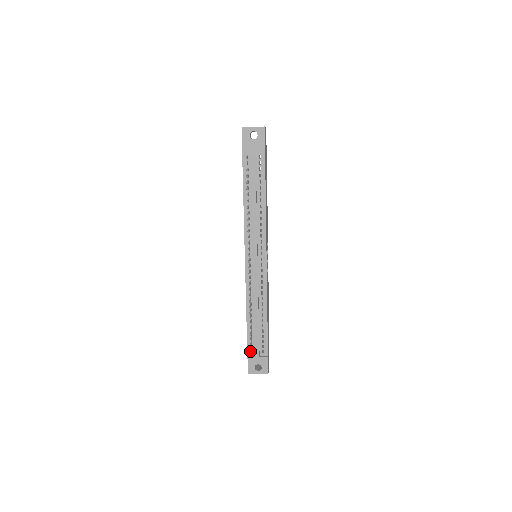
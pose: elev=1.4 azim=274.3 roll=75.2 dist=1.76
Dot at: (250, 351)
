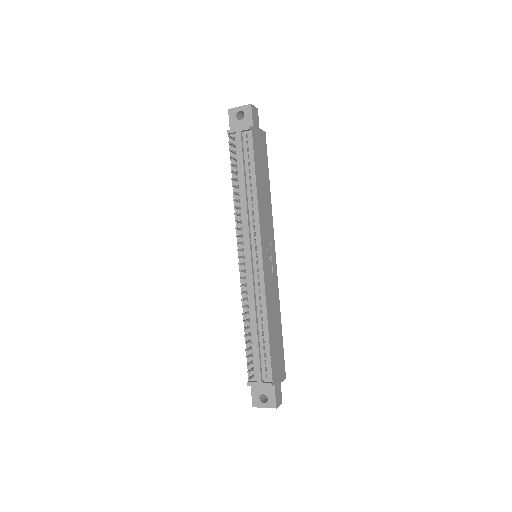
Dot at: (247, 372)
